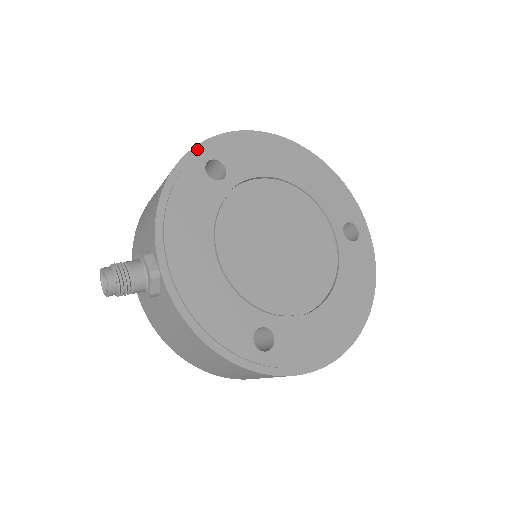
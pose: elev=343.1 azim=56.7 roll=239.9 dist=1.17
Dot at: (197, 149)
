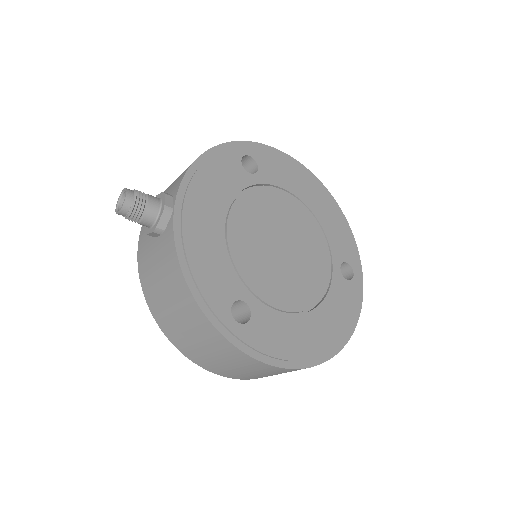
Dot at: (240, 143)
